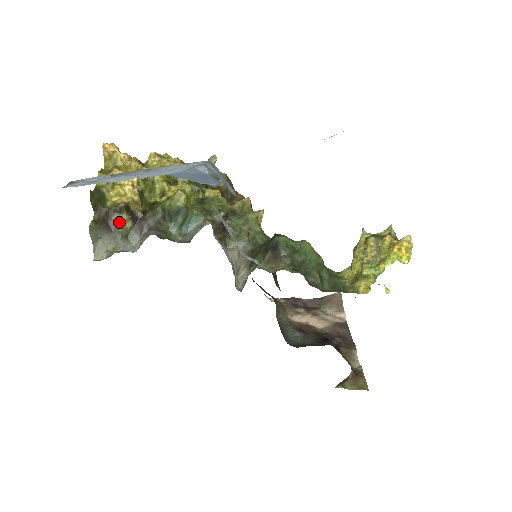
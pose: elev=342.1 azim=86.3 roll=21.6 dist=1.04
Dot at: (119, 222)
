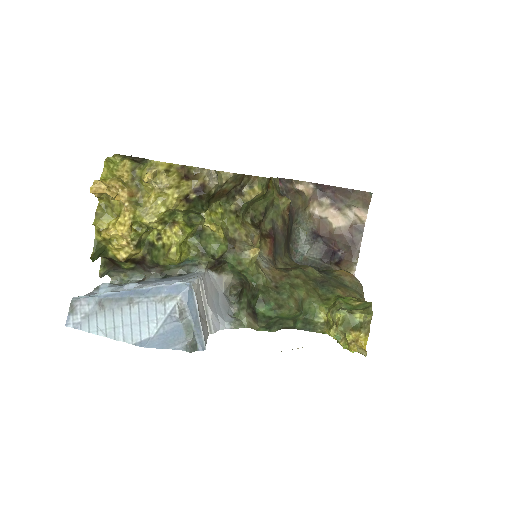
Dot at: (123, 266)
